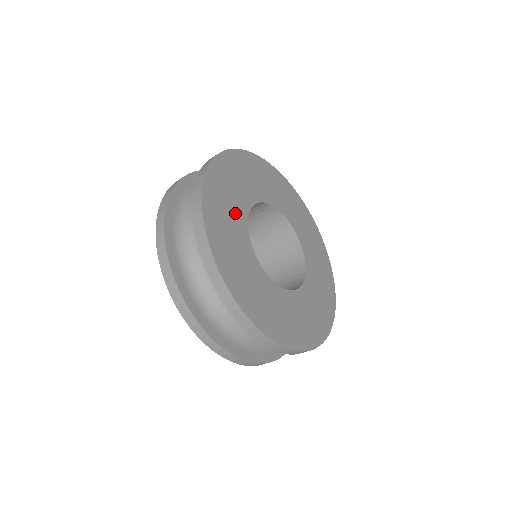
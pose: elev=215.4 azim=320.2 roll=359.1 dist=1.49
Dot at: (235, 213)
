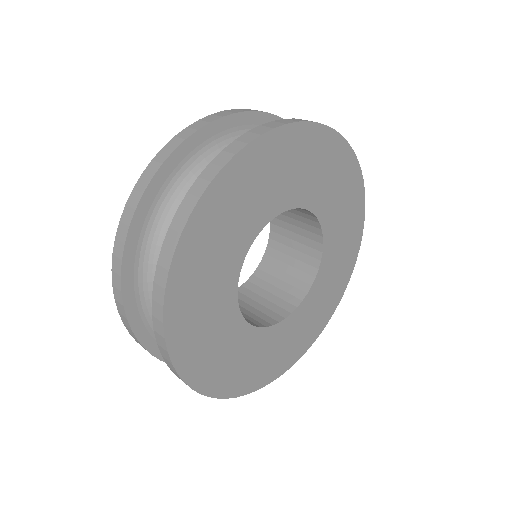
Dot at: (217, 300)
